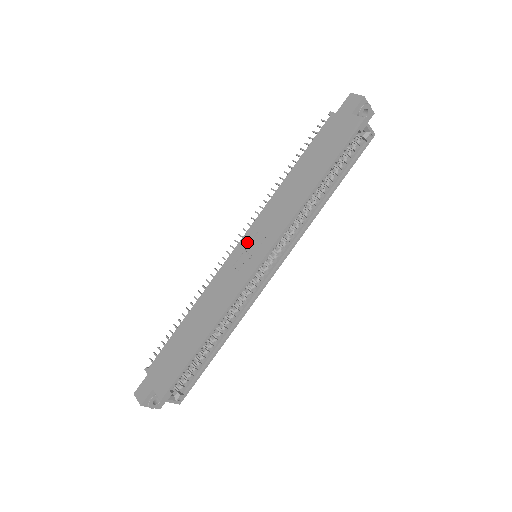
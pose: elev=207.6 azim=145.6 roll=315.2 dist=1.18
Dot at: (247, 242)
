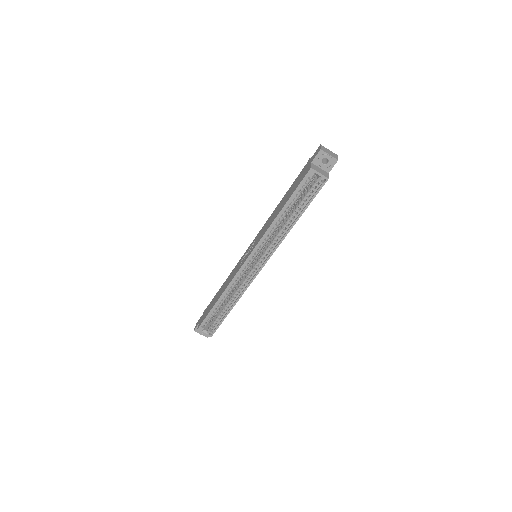
Dot at: (251, 246)
